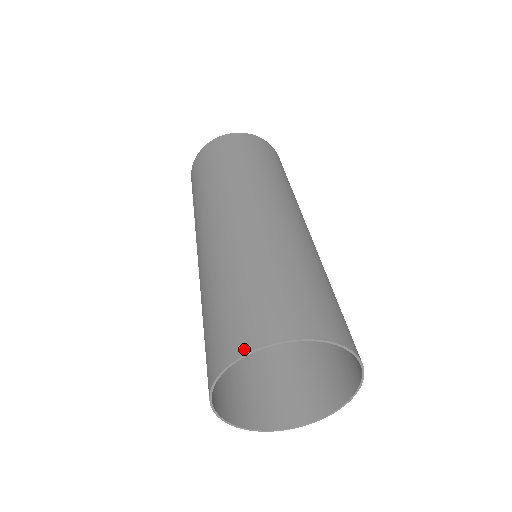
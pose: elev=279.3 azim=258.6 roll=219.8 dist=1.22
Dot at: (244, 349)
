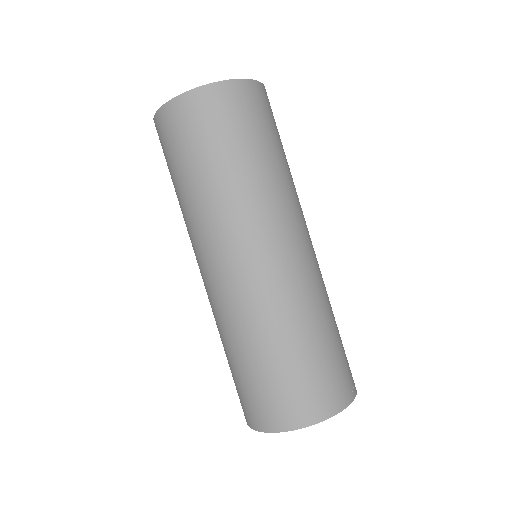
Dot at: (272, 428)
